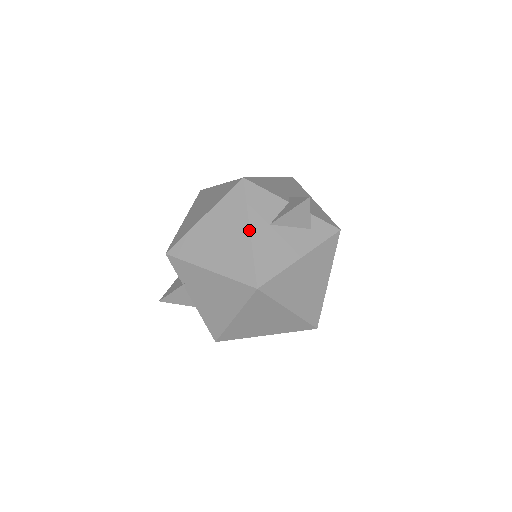
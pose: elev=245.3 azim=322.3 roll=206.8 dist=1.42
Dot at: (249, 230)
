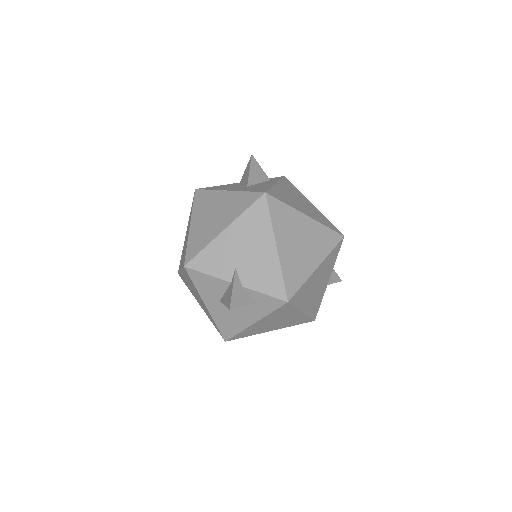
Dot at: (205, 305)
